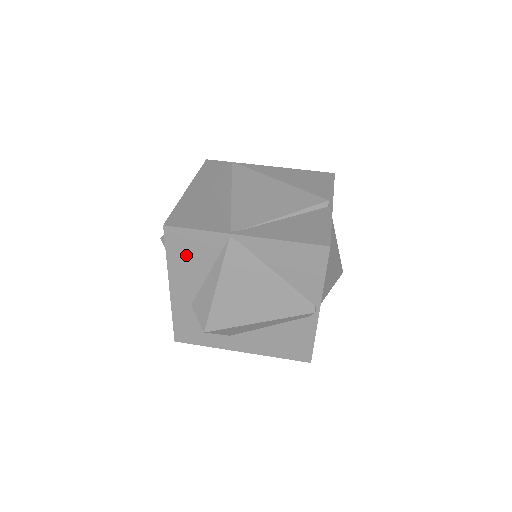
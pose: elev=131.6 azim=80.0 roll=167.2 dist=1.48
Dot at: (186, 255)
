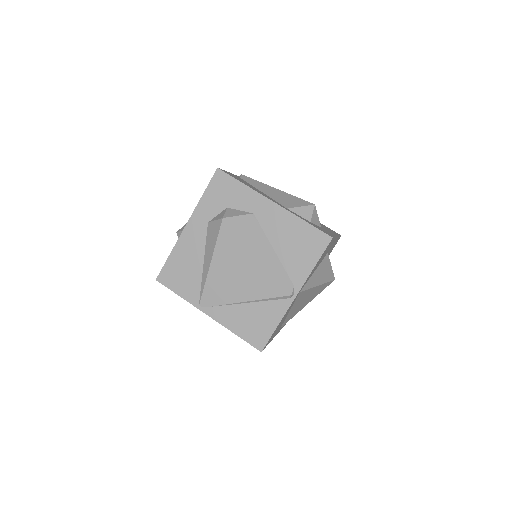
Dot at: occluded
